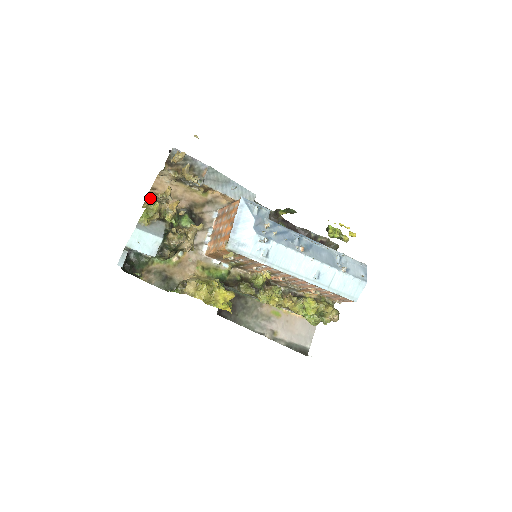
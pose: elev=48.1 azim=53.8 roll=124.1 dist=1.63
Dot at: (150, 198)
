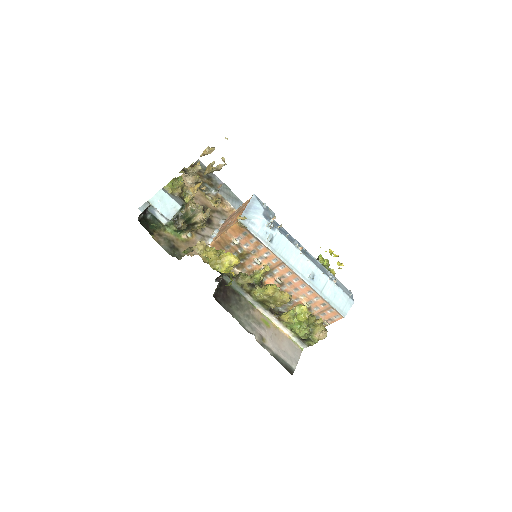
Dot at: occluded
